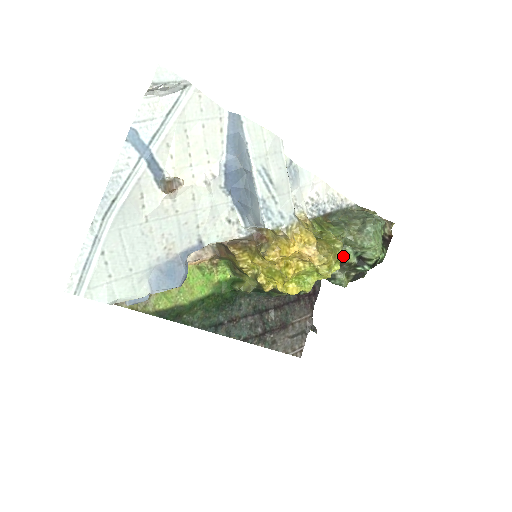
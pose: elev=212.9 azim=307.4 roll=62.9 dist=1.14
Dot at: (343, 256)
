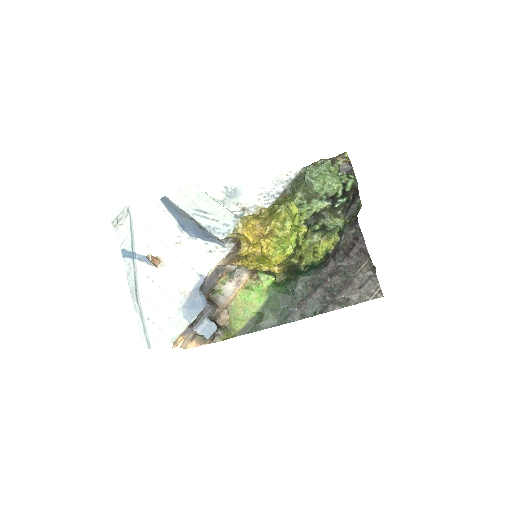
Dot at: (313, 209)
